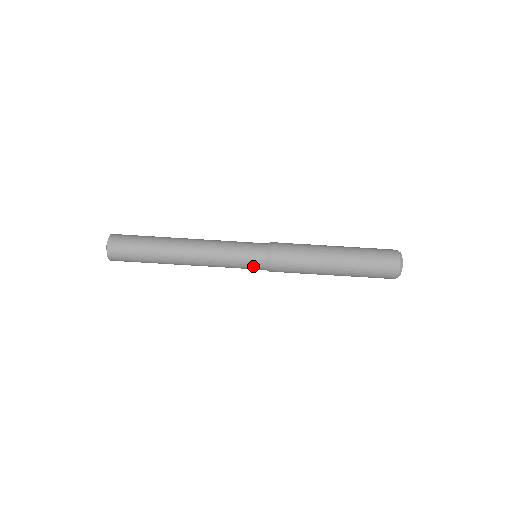
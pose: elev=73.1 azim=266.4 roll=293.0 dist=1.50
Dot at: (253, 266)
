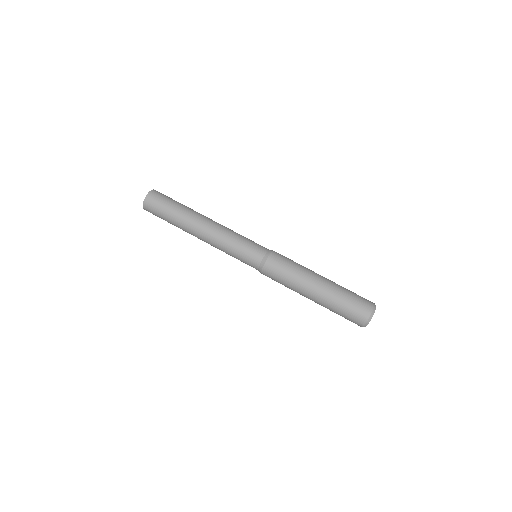
Dot at: (252, 256)
